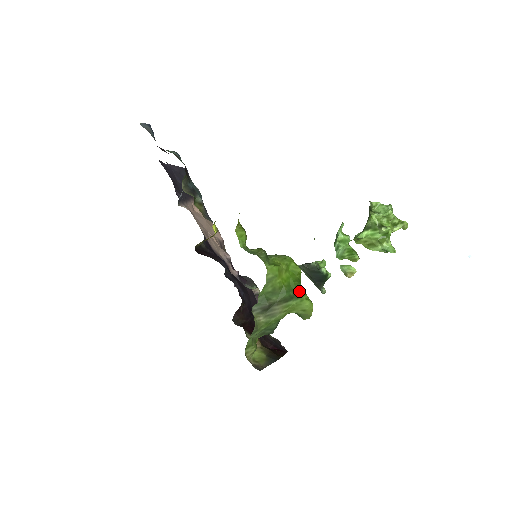
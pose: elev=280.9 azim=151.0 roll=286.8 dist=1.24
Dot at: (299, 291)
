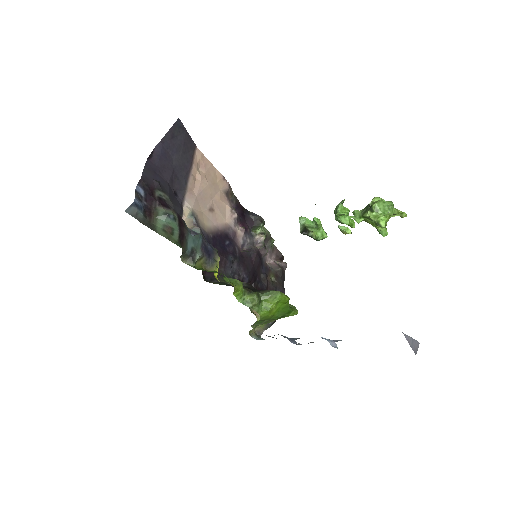
Dot at: (287, 313)
